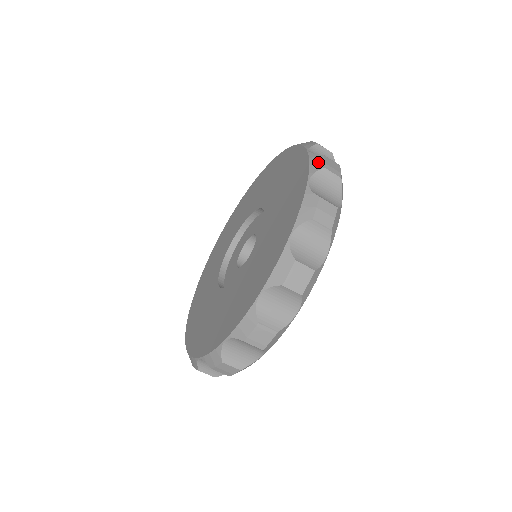
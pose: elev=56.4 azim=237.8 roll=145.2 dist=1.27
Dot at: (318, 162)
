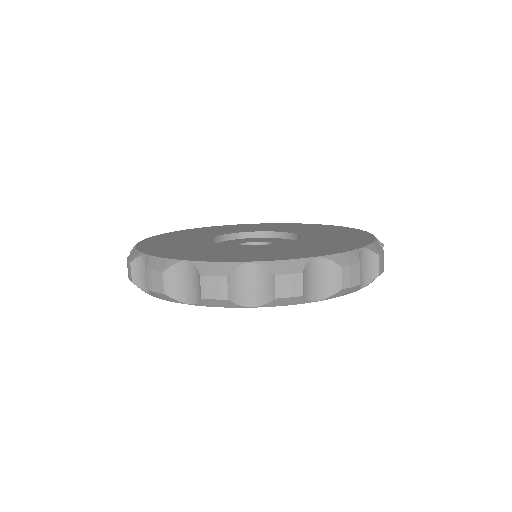
Dot at: occluded
